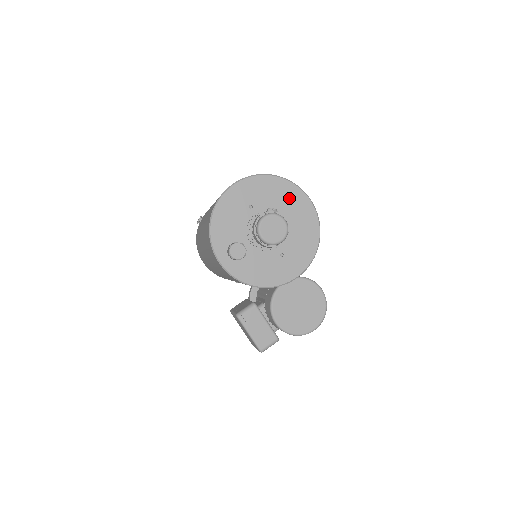
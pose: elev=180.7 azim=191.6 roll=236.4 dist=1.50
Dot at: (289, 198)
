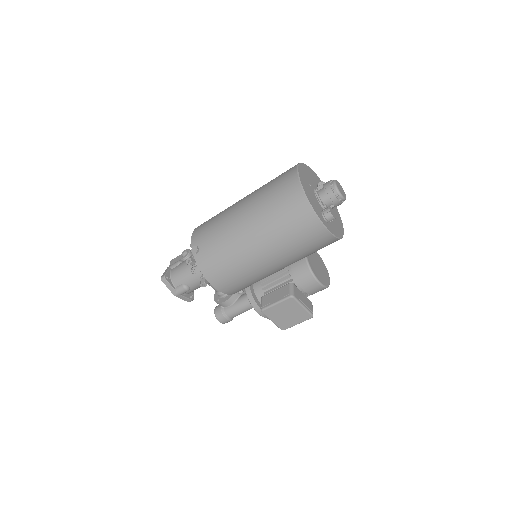
Dot at: (314, 177)
